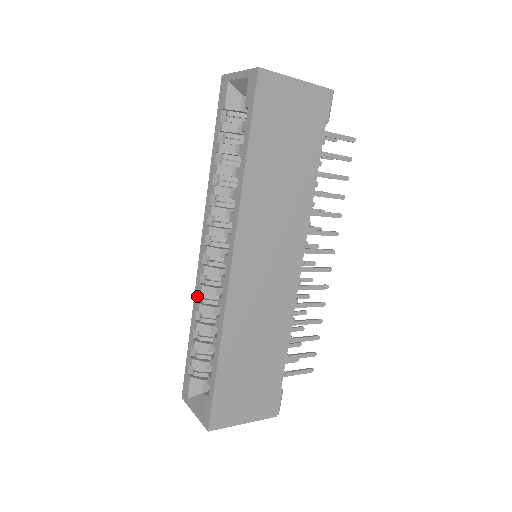
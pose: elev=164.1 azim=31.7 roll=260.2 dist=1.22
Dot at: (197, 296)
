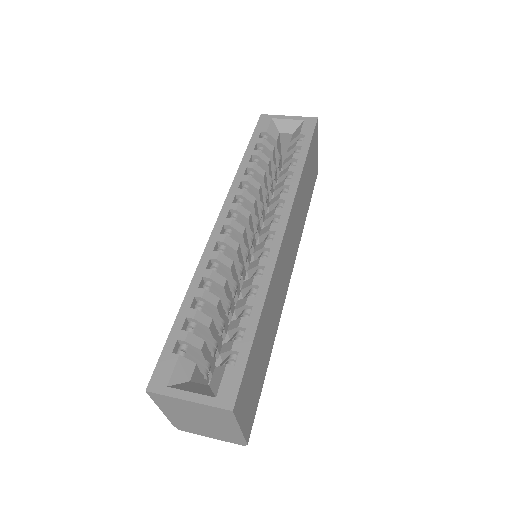
Dot at: (207, 262)
